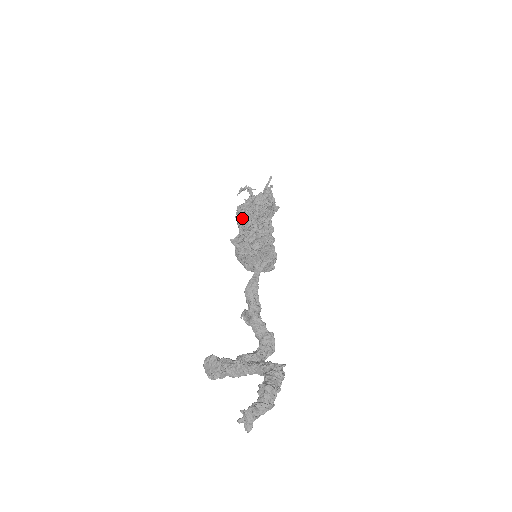
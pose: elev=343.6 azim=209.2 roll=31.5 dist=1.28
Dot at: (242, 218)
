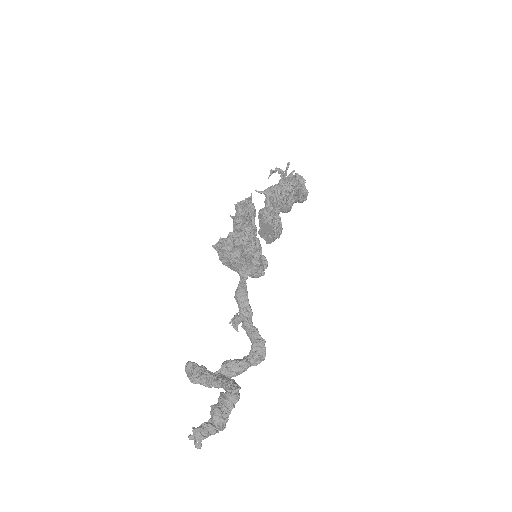
Dot at: (235, 218)
